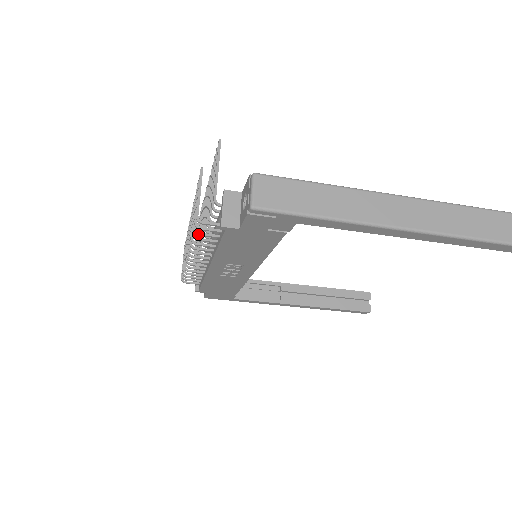
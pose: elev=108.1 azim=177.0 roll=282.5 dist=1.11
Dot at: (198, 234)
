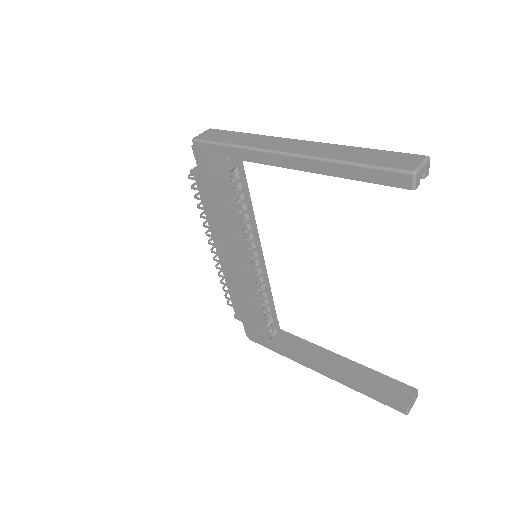
Dot at: (195, 197)
